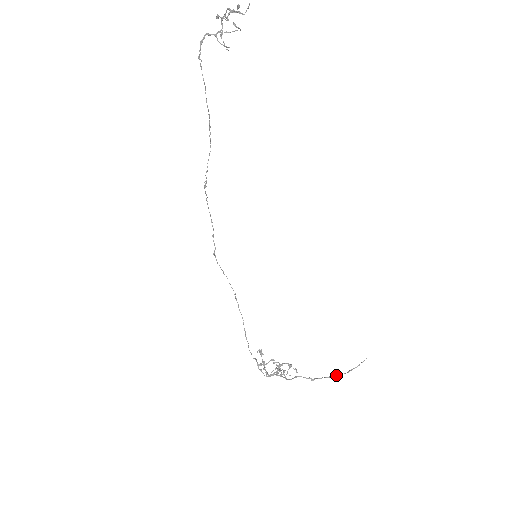
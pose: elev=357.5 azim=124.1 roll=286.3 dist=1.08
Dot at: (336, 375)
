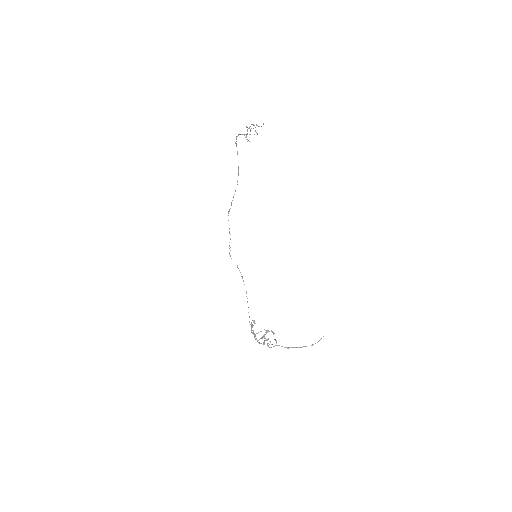
Dot at: (304, 346)
